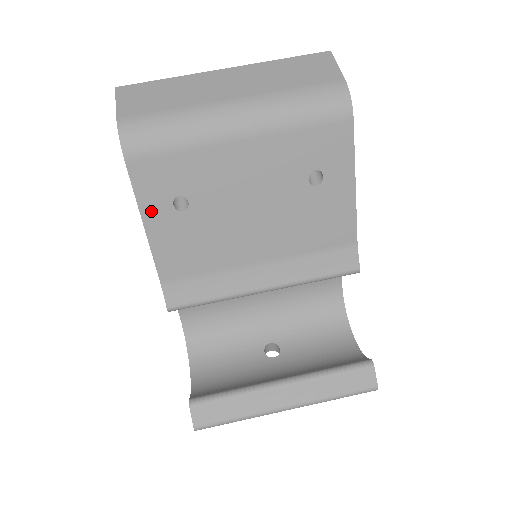
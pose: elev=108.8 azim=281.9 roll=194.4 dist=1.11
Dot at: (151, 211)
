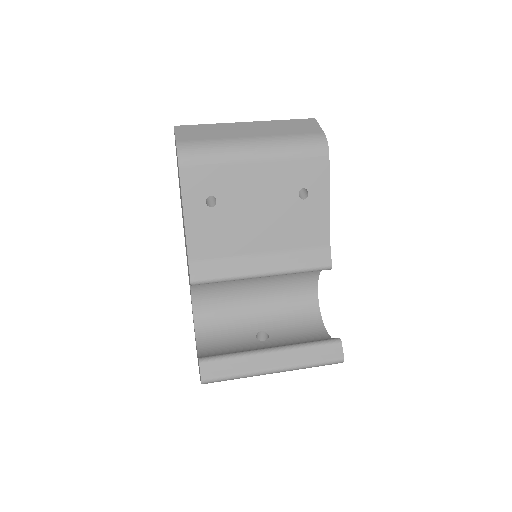
Dot at: (190, 205)
